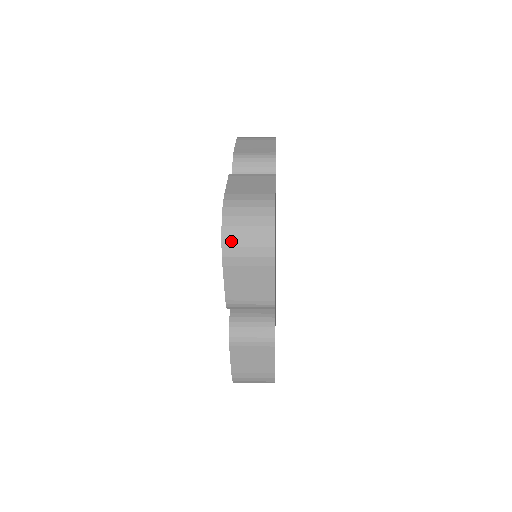
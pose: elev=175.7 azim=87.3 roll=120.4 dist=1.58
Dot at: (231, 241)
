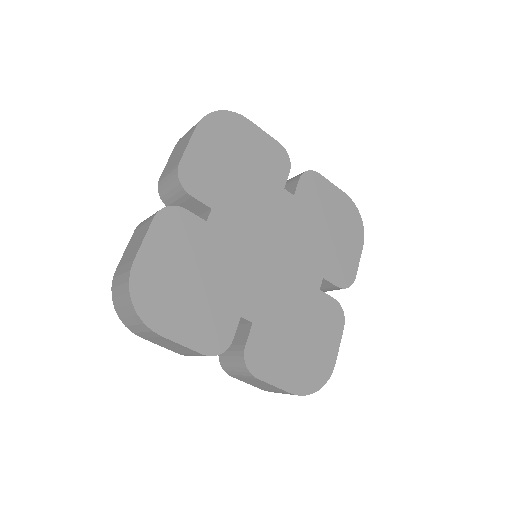
Dot at: occluded
